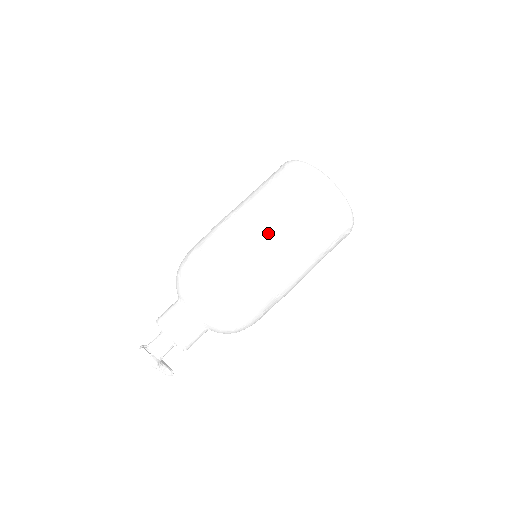
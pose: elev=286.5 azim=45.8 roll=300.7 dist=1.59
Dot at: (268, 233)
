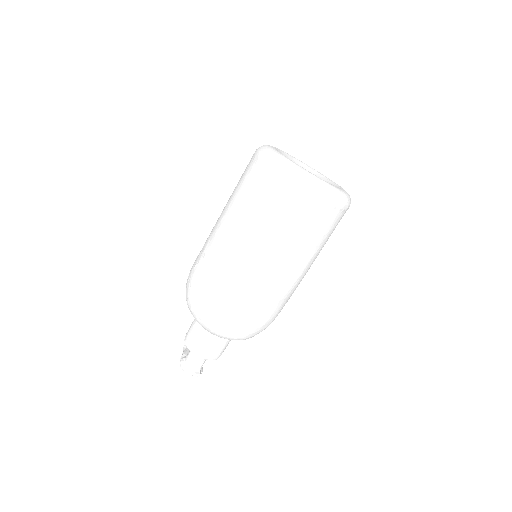
Dot at: (301, 275)
